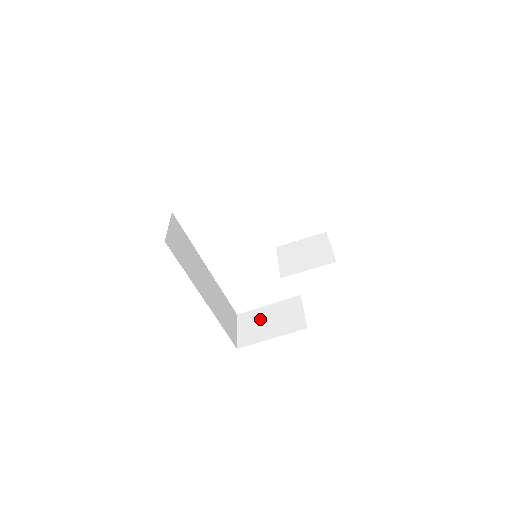
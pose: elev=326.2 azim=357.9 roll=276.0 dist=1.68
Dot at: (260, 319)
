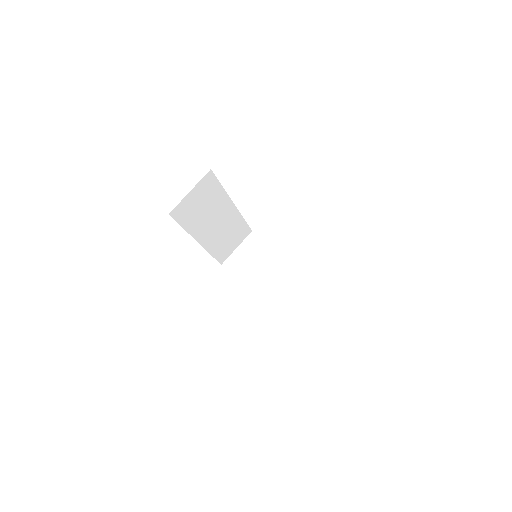
Dot at: (258, 257)
